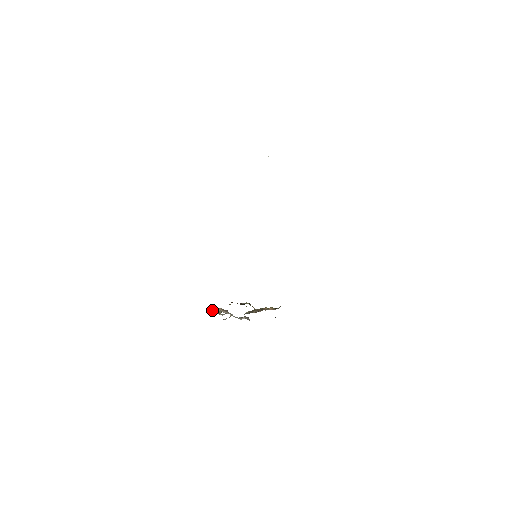
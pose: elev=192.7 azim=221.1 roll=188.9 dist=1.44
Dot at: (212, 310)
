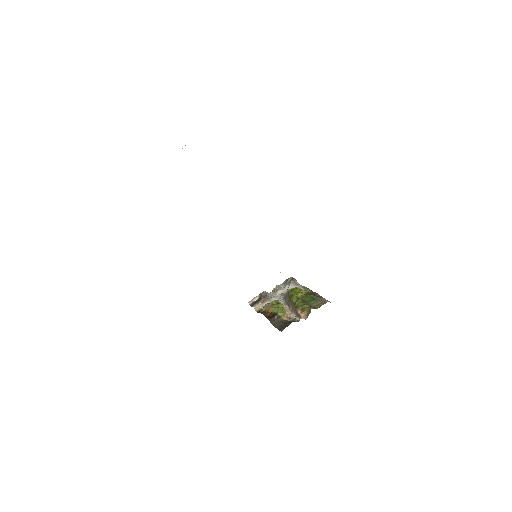
Dot at: (255, 298)
